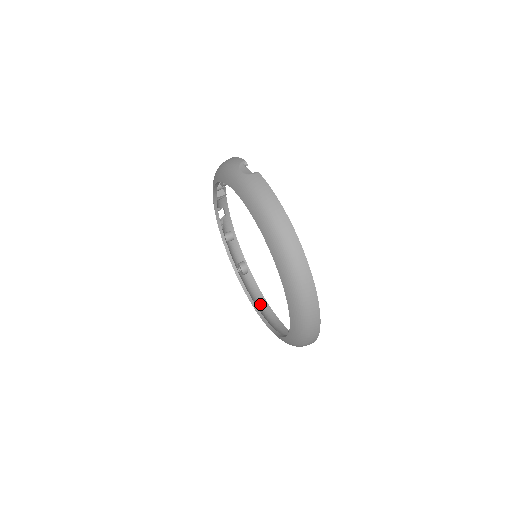
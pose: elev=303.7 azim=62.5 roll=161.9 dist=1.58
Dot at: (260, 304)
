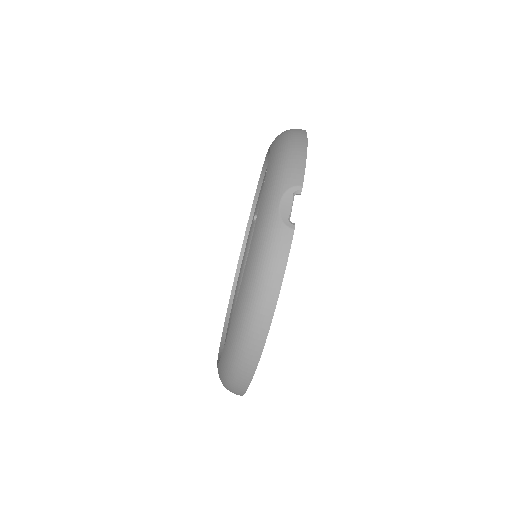
Dot at: occluded
